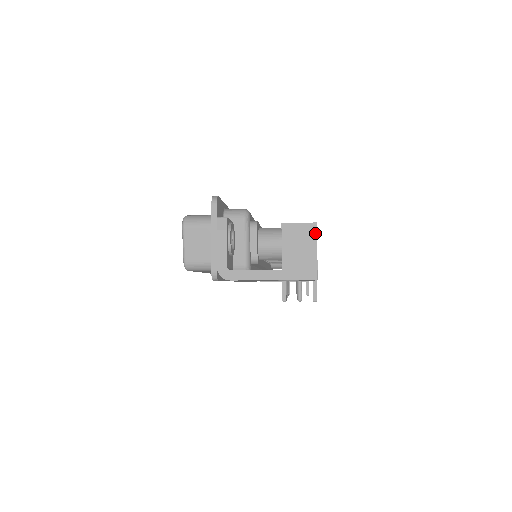
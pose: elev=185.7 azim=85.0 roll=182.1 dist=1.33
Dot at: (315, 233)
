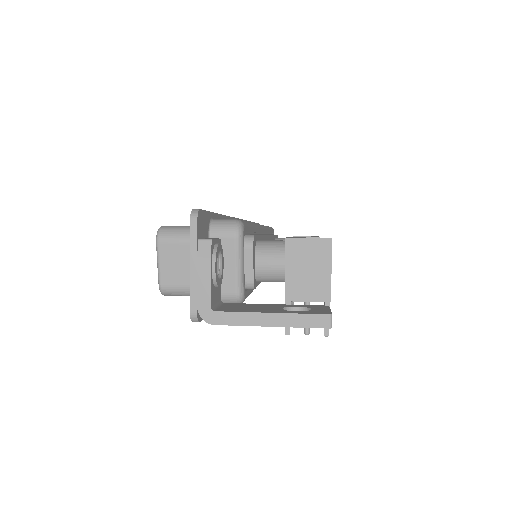
Dot at: (329, 252)
